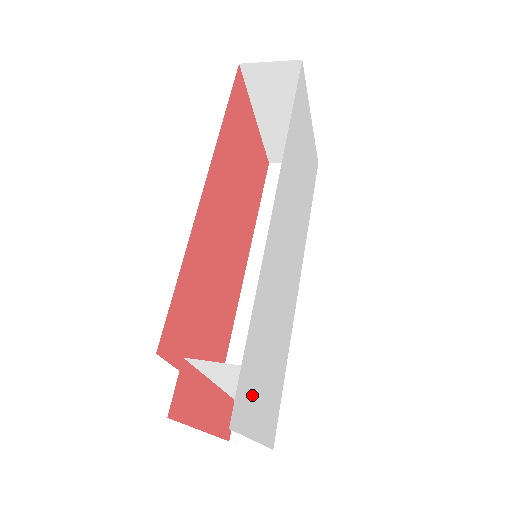
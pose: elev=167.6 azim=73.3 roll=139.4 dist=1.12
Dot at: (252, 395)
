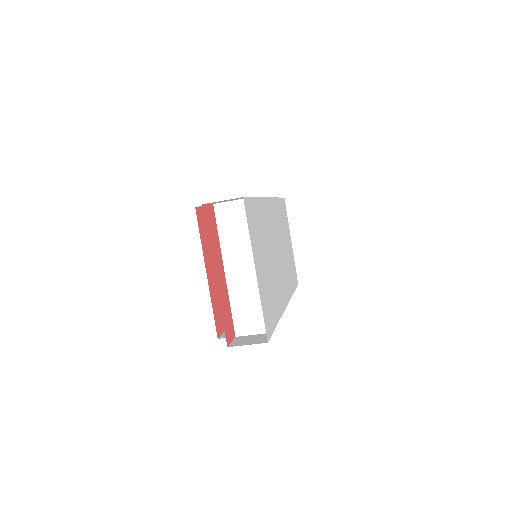
Dot at: (255, 237)
